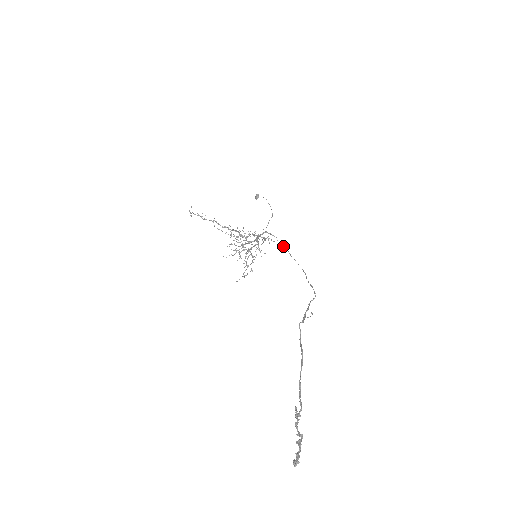
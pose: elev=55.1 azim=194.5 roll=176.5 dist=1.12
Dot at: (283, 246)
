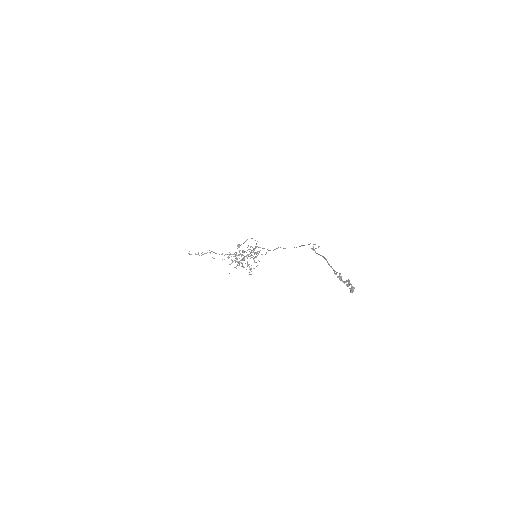
Dot at: (275, 249)
